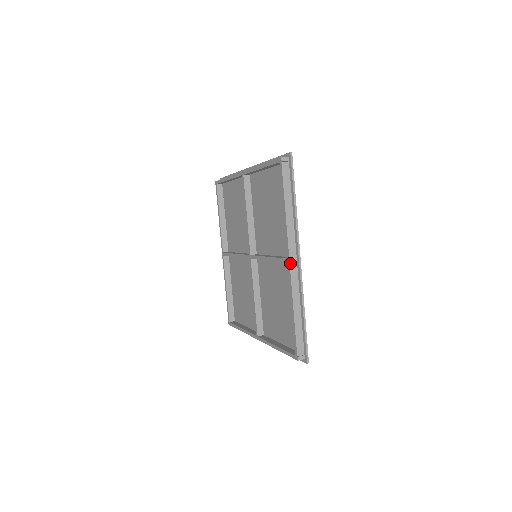
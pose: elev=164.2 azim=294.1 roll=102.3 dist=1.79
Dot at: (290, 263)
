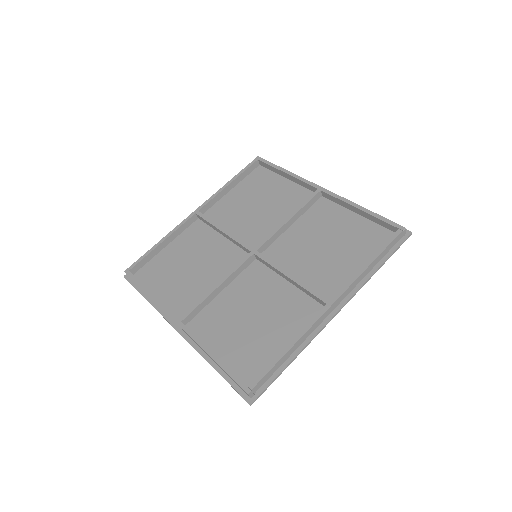
Dot at: (330, 307)
